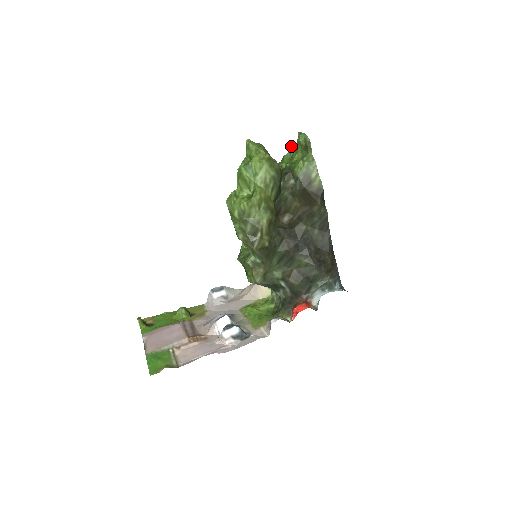
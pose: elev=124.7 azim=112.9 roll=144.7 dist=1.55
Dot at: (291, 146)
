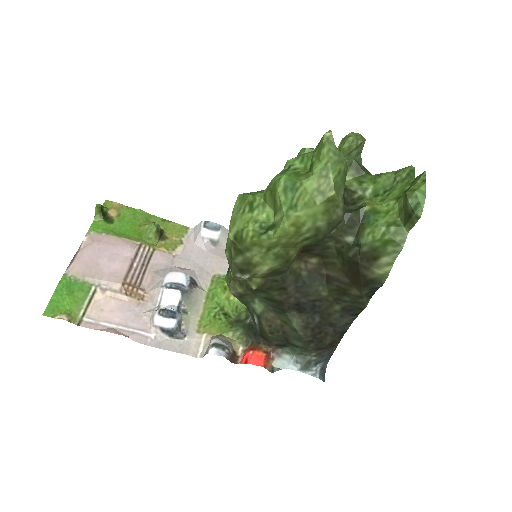
Dot at: (406, 169)
